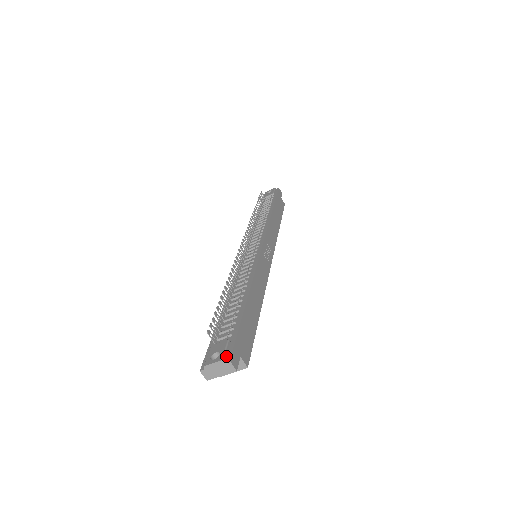
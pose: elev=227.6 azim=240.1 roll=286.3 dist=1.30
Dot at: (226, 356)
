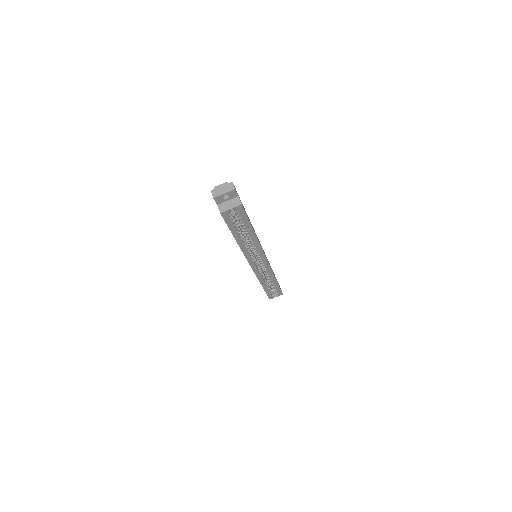
Dot at: occluded
